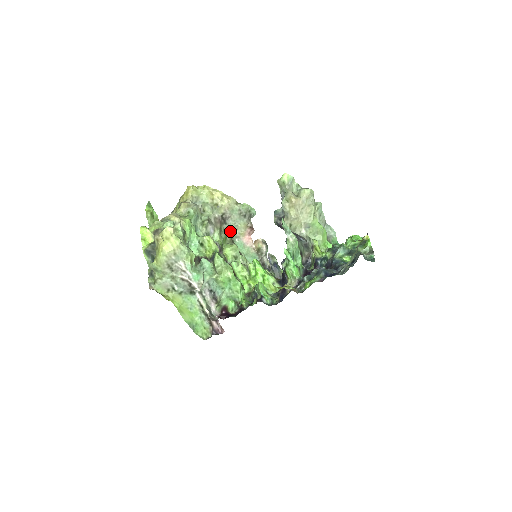
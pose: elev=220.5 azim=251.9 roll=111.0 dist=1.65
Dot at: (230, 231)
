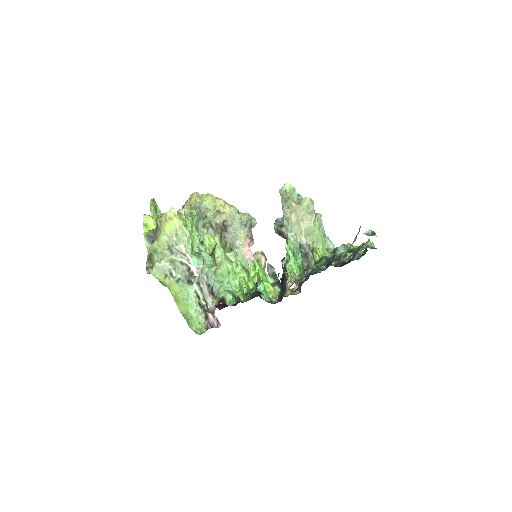
Dot at: (230, 240)
